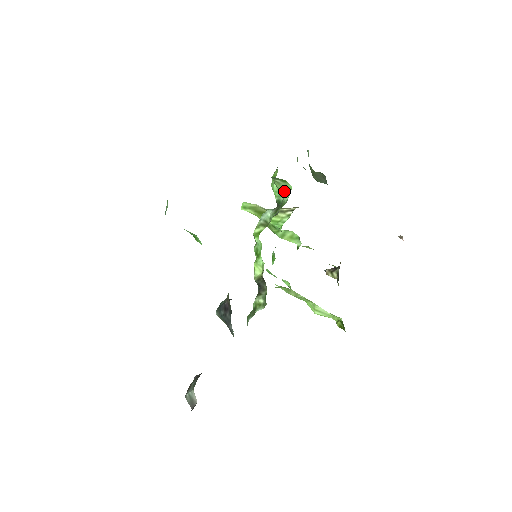
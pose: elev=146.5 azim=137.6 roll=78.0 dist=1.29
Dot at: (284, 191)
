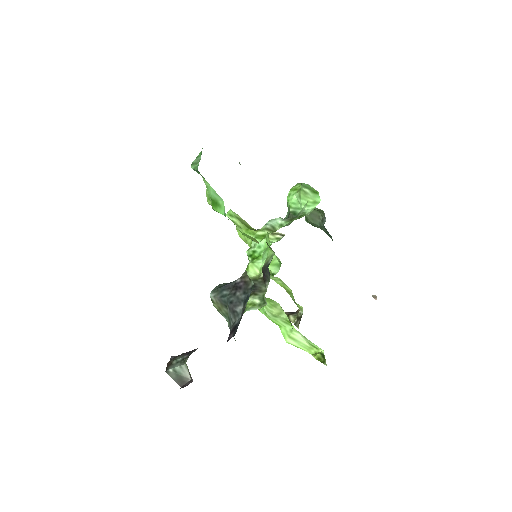
Dot at: (308, 203)
